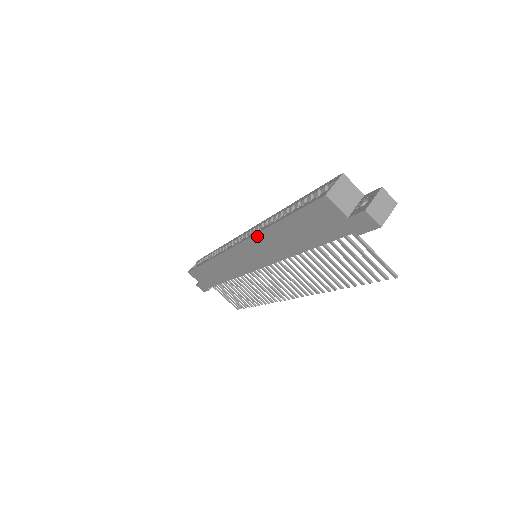
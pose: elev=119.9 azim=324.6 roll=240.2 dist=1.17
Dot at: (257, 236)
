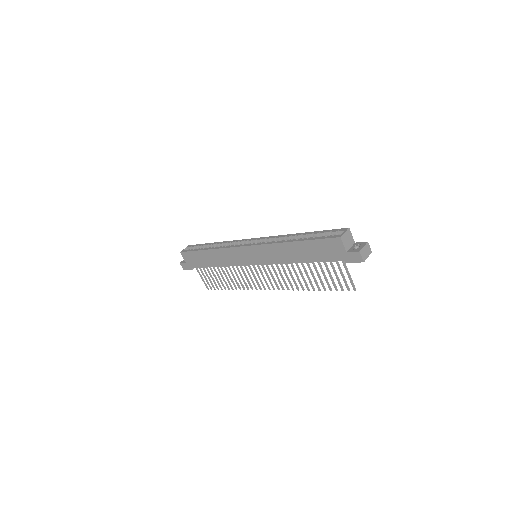
Dot at: (273, 245)
